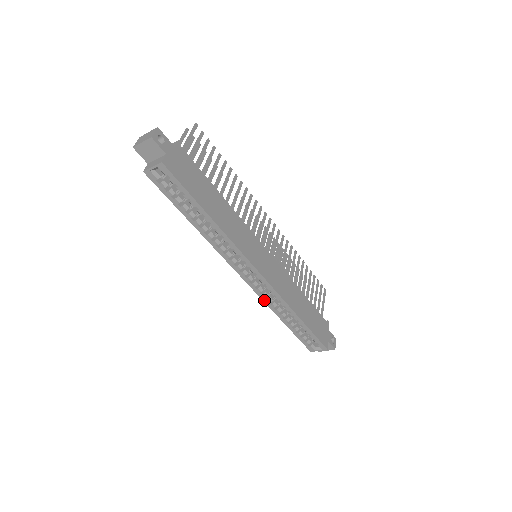
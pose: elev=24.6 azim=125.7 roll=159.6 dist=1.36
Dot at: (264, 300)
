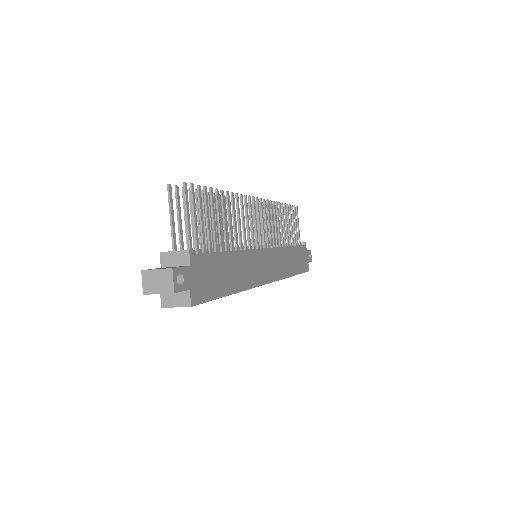
Dot at: occluded
